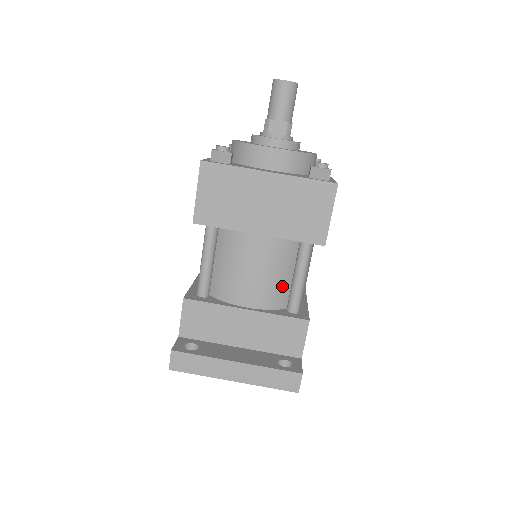
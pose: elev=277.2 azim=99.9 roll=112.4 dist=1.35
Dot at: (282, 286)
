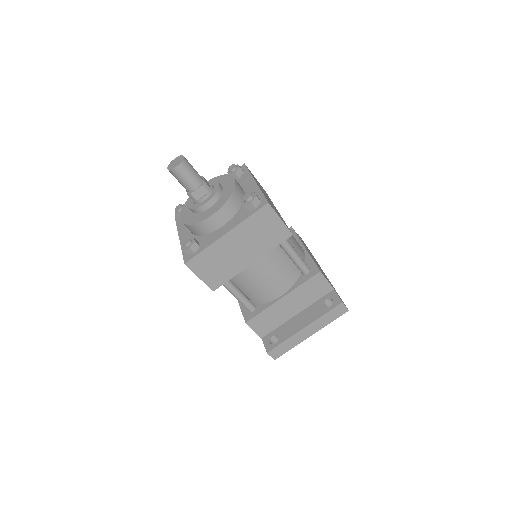
Dot at: (289, 268)
